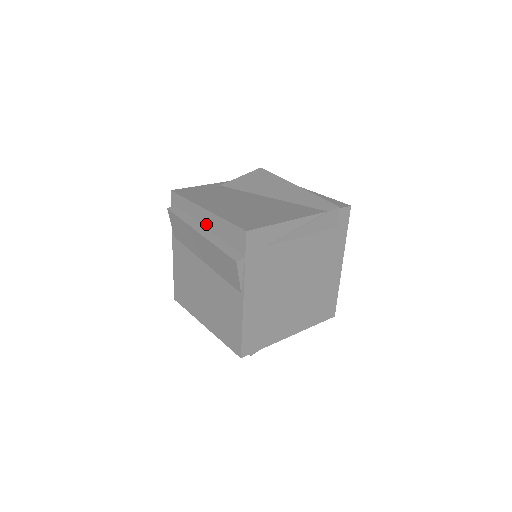
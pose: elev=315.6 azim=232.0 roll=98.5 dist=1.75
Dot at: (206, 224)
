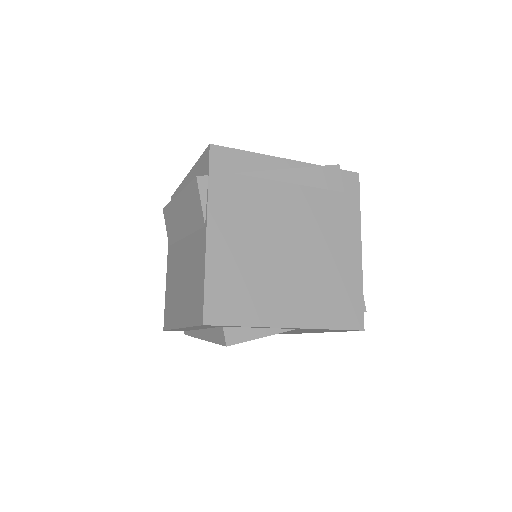
Dot at: occluded
